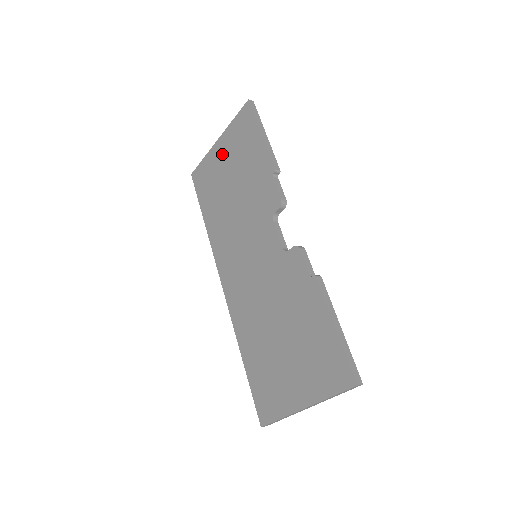
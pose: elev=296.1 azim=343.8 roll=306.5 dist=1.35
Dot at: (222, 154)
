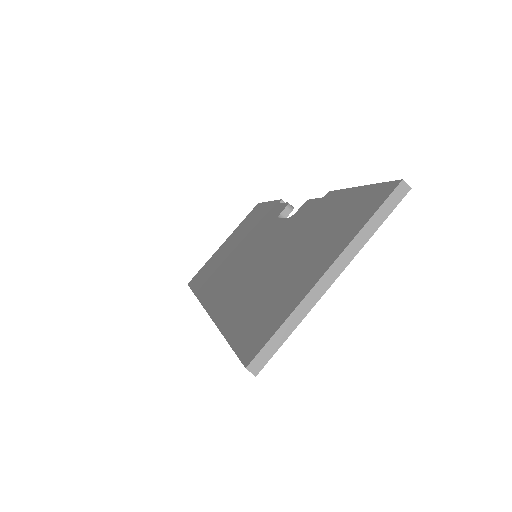
Dot at: (227, 243)
